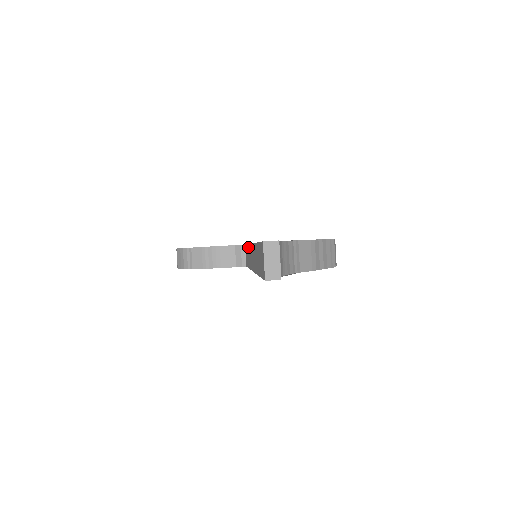
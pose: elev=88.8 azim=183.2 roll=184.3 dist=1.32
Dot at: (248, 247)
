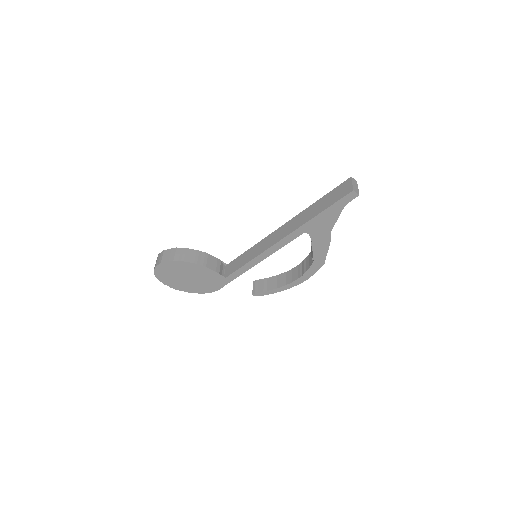
Dot at: (256, 245)
